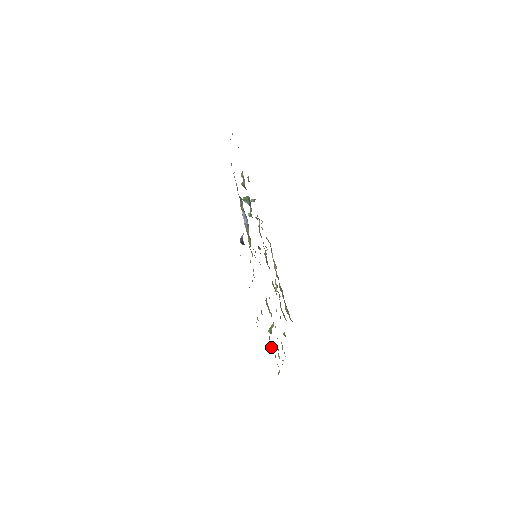
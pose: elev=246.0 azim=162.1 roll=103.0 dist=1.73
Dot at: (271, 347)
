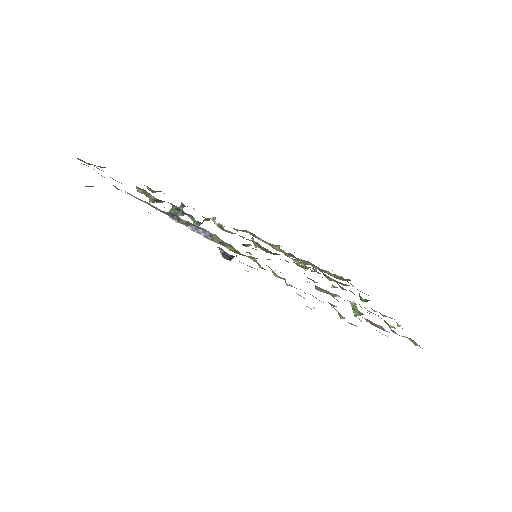
Dot at: (382, 328)
